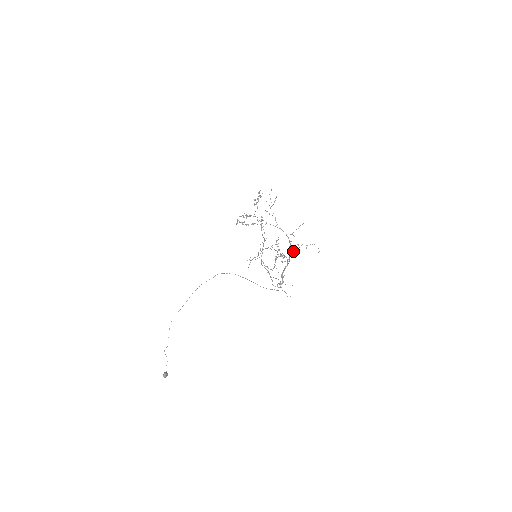
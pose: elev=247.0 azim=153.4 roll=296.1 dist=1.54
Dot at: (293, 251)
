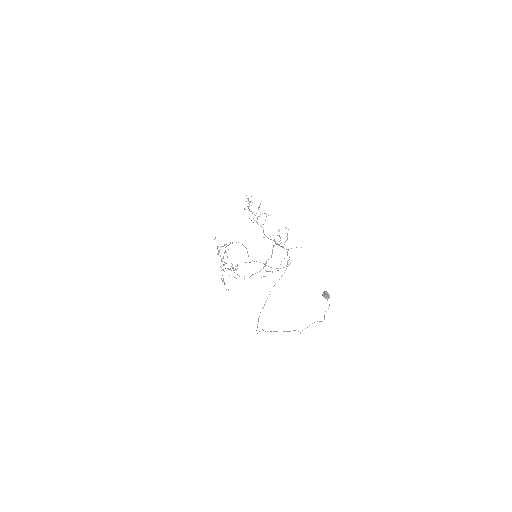
Dot at: occluded
